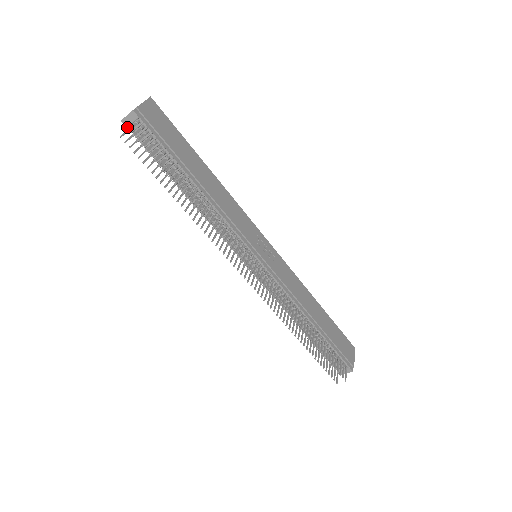
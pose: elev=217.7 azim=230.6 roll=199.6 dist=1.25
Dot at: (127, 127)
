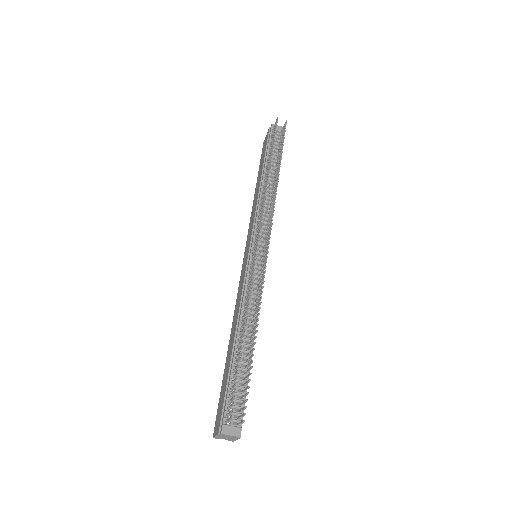
Dot at: (271, 128)
